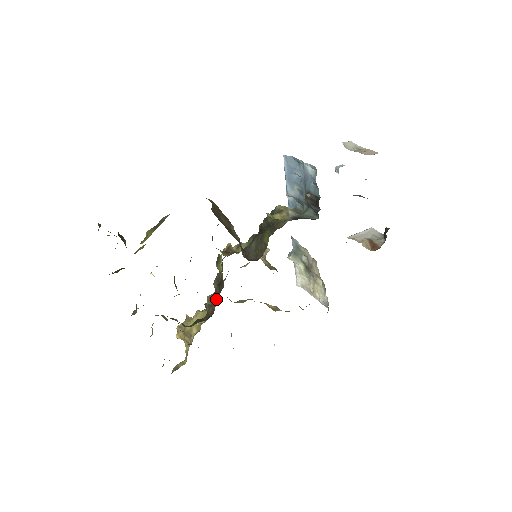
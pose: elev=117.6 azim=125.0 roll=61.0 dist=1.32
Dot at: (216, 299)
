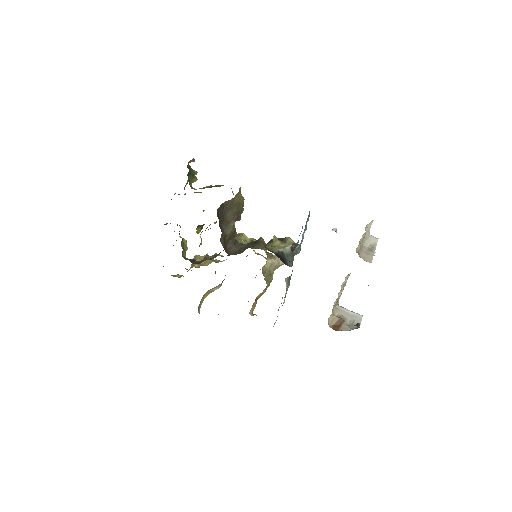
Dot at: (213, 258)
